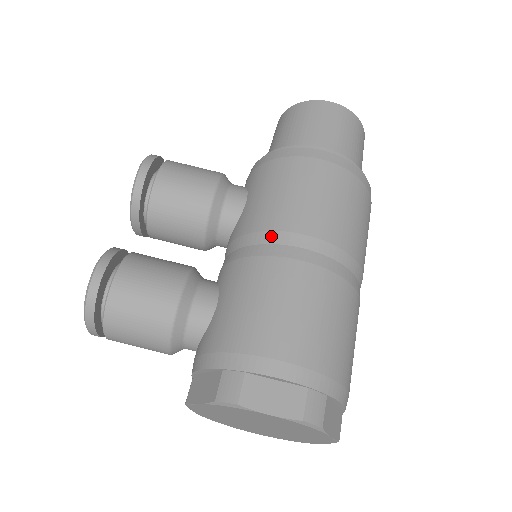
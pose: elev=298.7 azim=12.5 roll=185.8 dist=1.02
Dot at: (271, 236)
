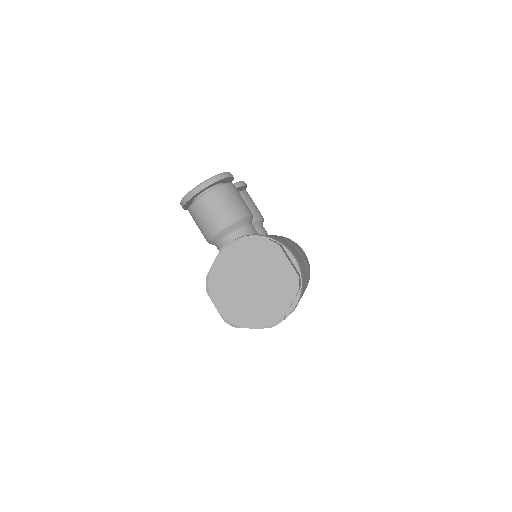
Dot at: (289, 242)
